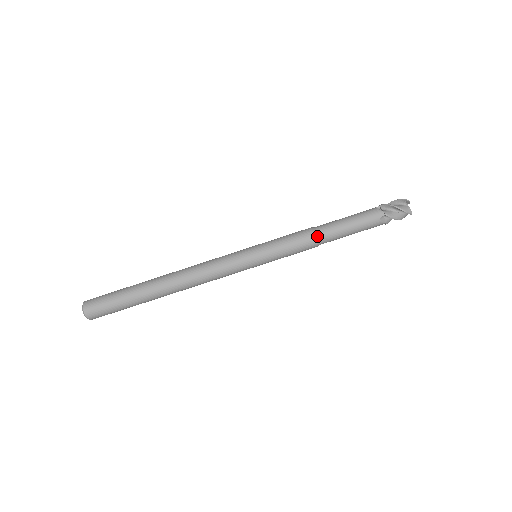
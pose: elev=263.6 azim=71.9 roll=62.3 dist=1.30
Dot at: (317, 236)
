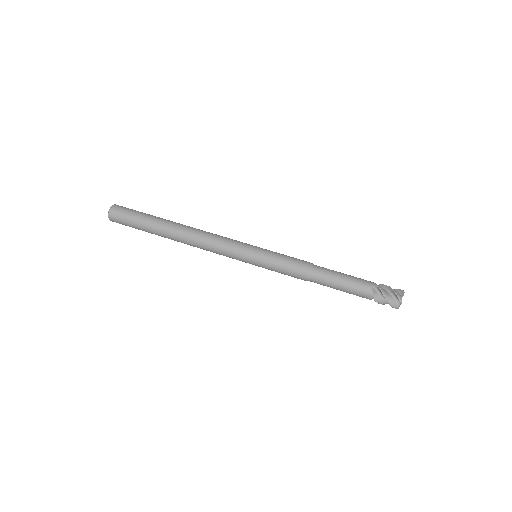
Dot at: (313, 267)
